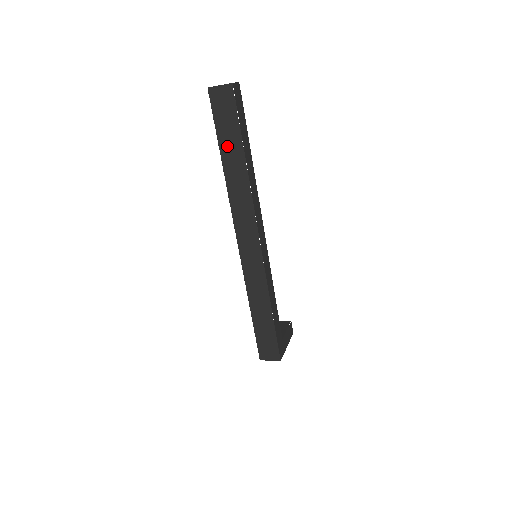
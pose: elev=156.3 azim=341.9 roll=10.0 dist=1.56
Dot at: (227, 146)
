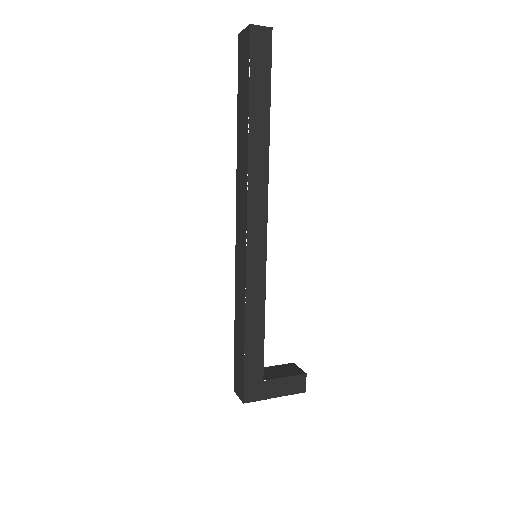
Dot at: (241, 105)
